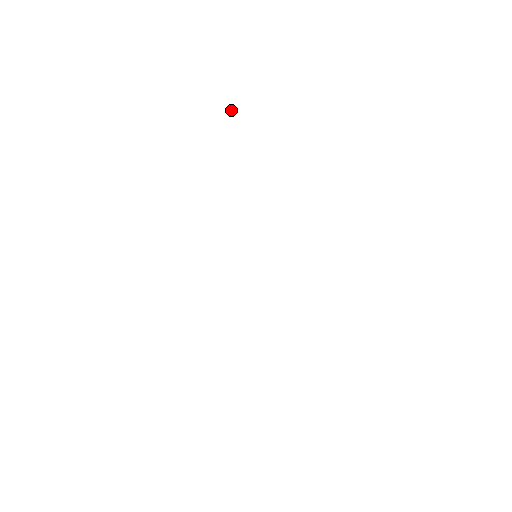
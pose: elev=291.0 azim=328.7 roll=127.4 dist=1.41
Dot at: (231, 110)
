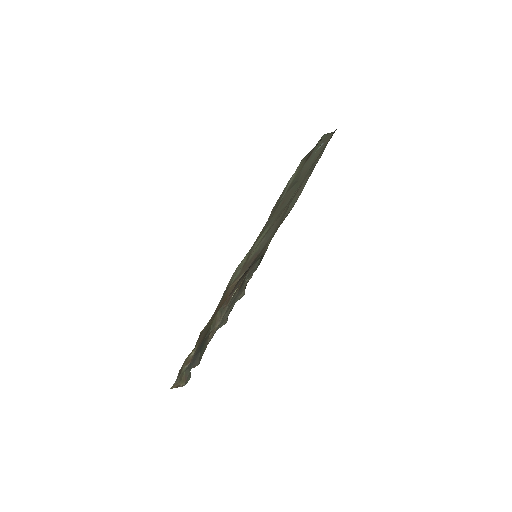
Dot at: occluded
